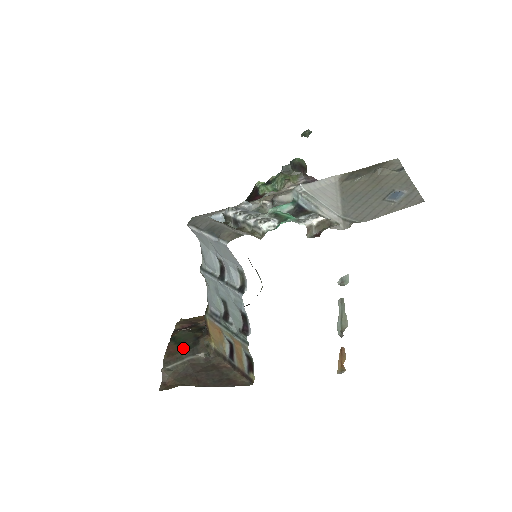
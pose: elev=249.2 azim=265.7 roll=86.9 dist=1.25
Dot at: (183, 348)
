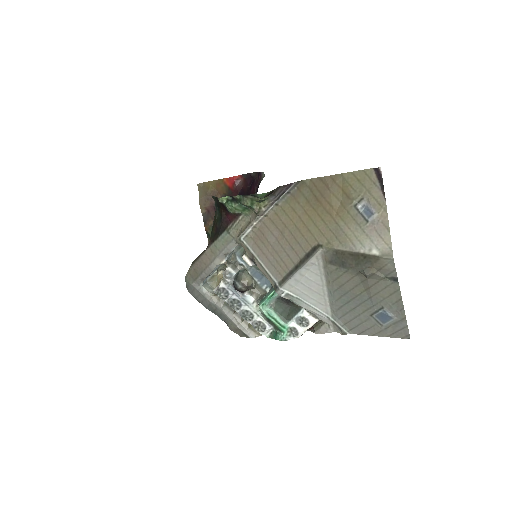
Dot at: occluded
